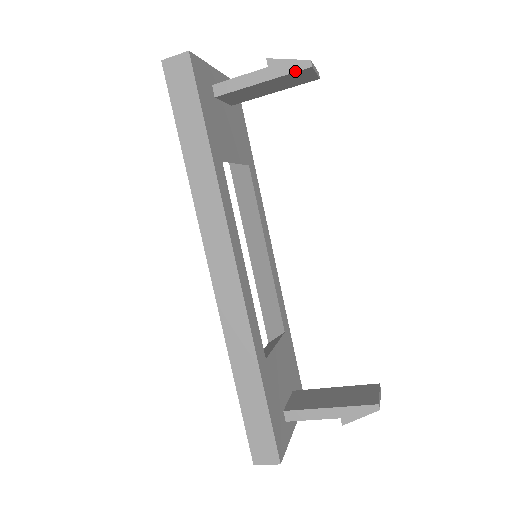
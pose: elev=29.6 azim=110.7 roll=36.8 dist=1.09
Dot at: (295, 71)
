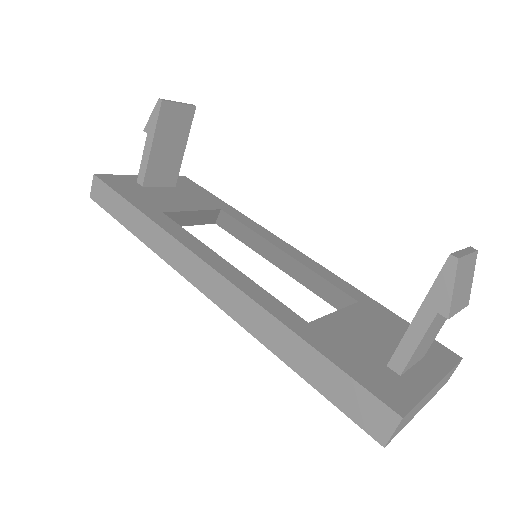
Dot at: (158, 115)
